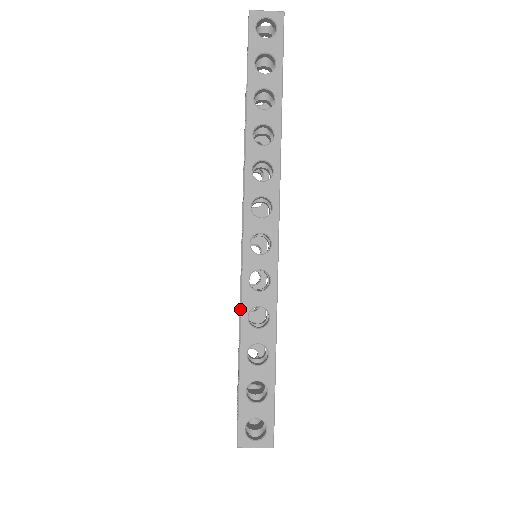
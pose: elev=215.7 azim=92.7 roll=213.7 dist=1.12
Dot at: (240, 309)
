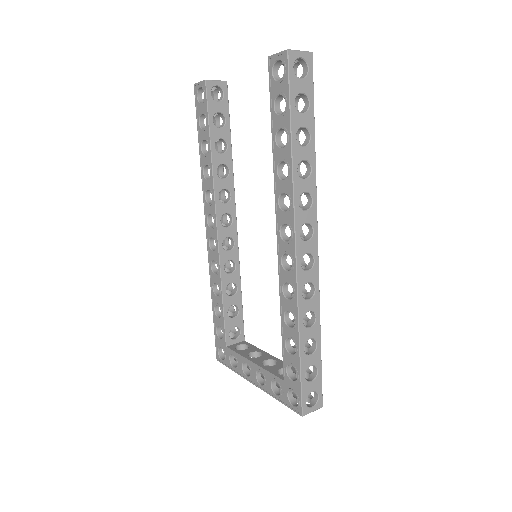
Dot at: occluded
